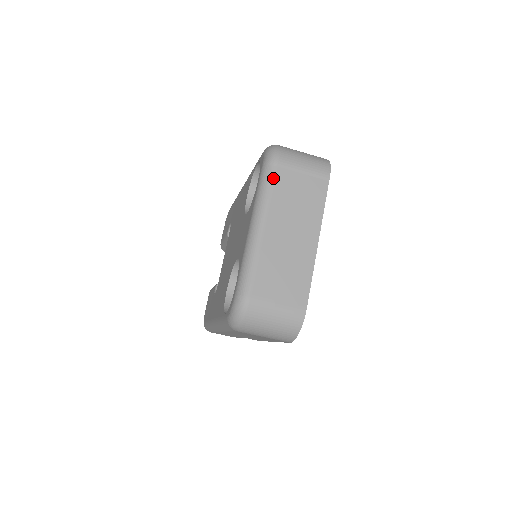
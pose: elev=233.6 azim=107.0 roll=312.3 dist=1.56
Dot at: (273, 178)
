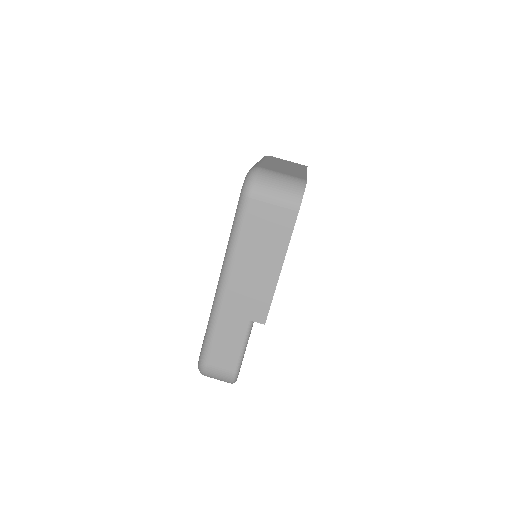
Dot at: (268, 157)
